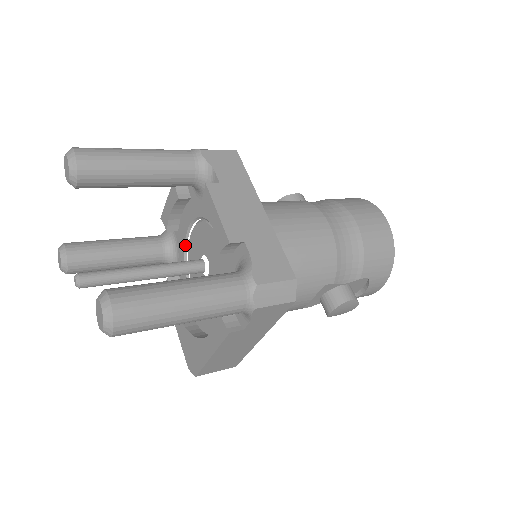
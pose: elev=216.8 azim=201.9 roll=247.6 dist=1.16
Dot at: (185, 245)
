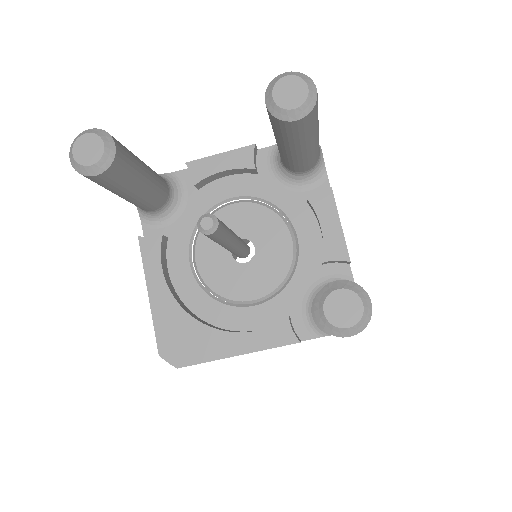
Dot at: (208, 211)
